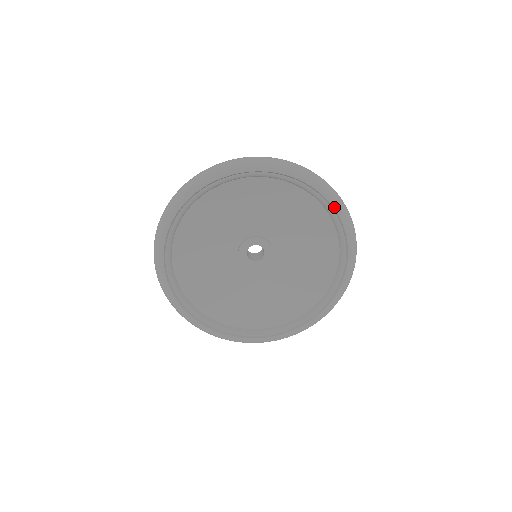
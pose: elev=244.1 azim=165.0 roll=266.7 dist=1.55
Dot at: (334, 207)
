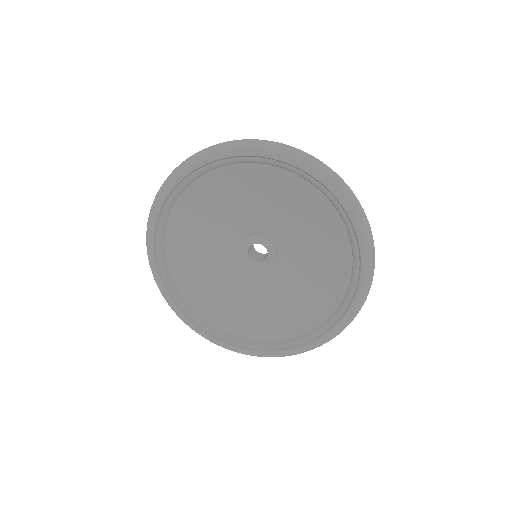
Dot at: (231, 156)
